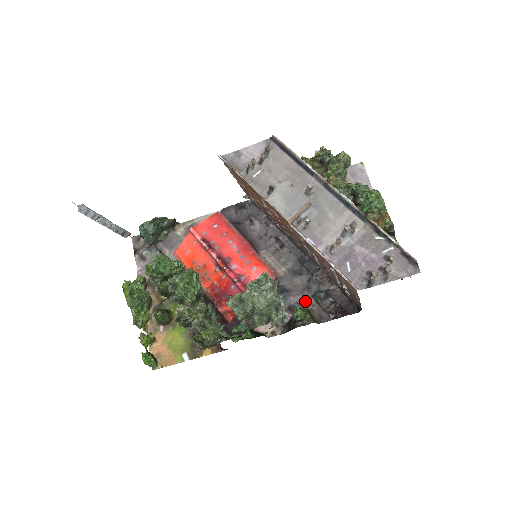
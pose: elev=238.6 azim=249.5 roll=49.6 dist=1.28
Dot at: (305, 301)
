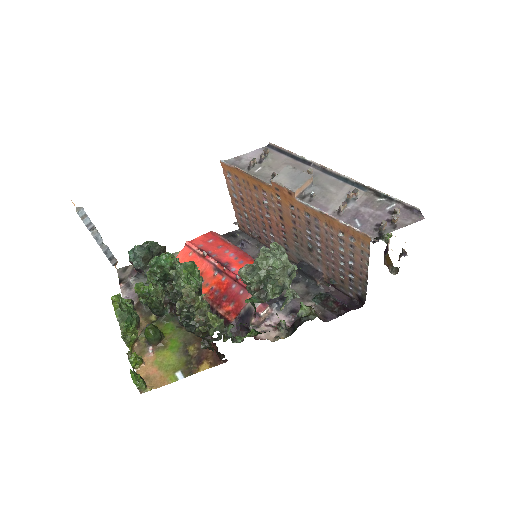
Dot at: (306, 304)
